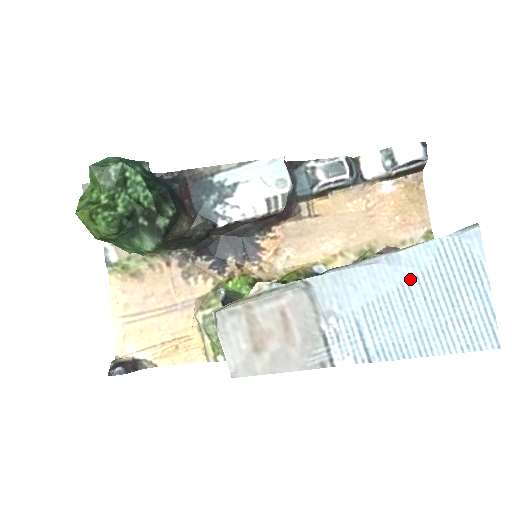
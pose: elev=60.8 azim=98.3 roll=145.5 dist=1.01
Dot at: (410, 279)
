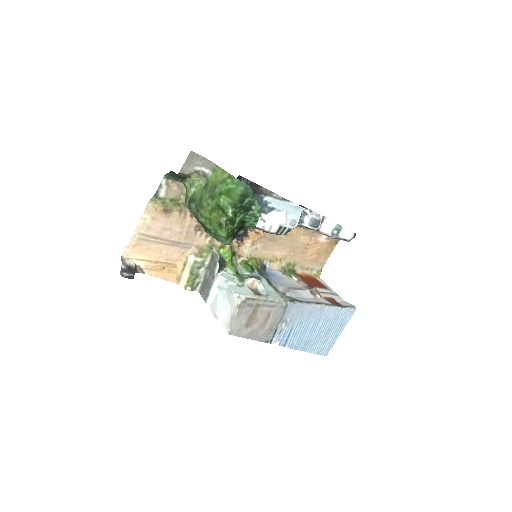
Dot at: (321, 319)
